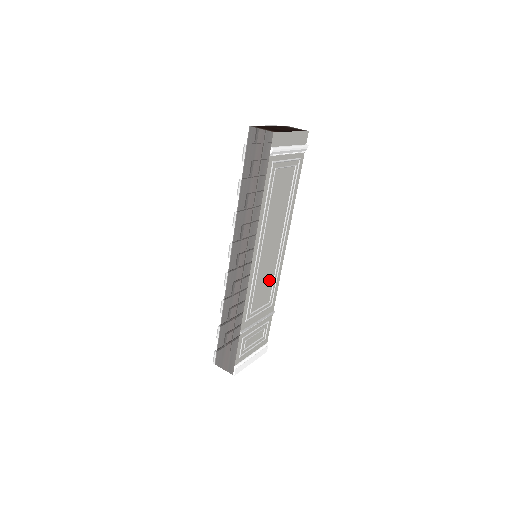
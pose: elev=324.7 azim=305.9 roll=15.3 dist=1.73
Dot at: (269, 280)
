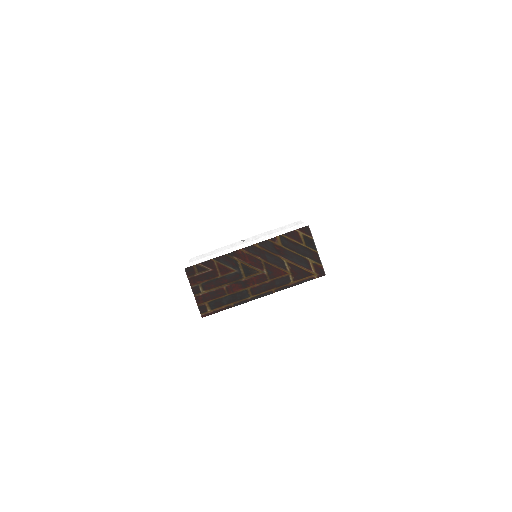
Dot at: occluded
